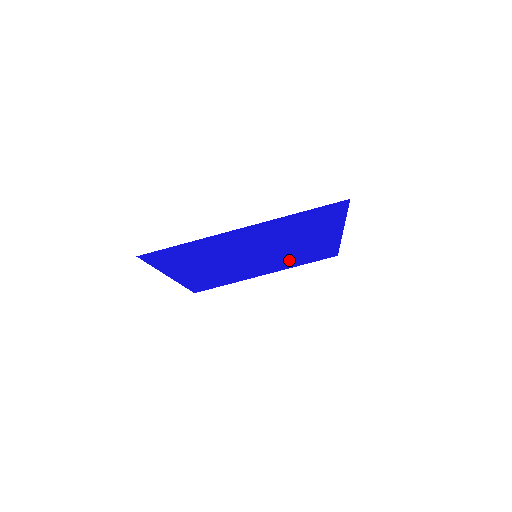
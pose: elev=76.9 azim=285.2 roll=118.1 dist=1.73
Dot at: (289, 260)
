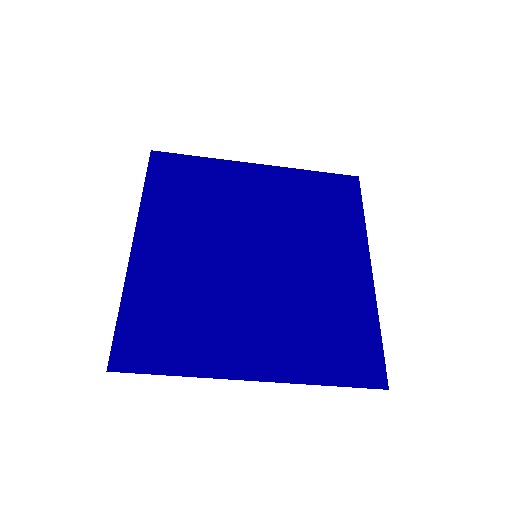
Dot at: (296, 203)
